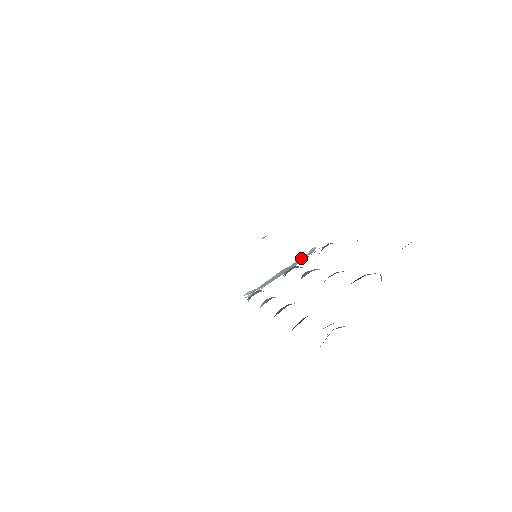
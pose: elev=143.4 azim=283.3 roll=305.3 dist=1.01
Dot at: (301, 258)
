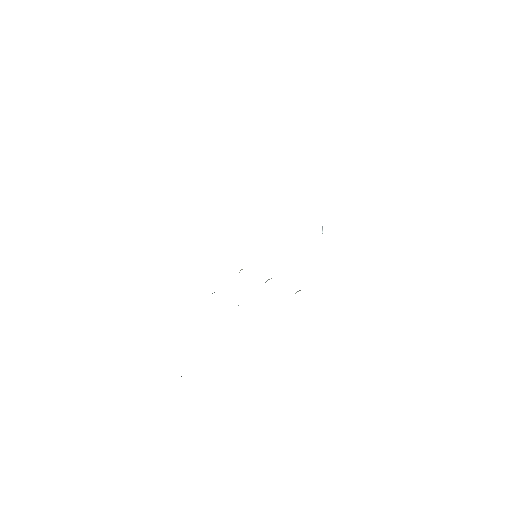
Dot at: occluded
